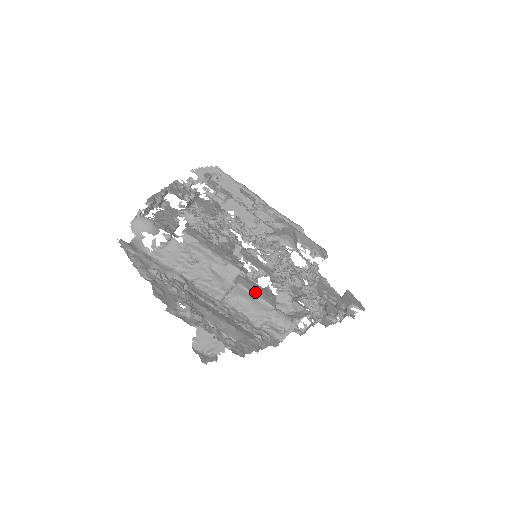
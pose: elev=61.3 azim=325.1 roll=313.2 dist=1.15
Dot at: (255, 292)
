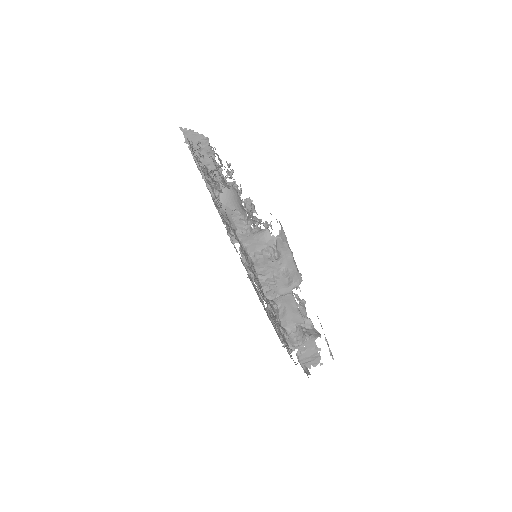
Dot at: occluded
